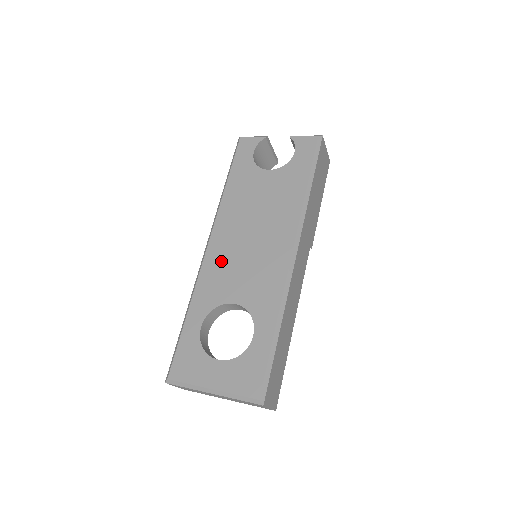
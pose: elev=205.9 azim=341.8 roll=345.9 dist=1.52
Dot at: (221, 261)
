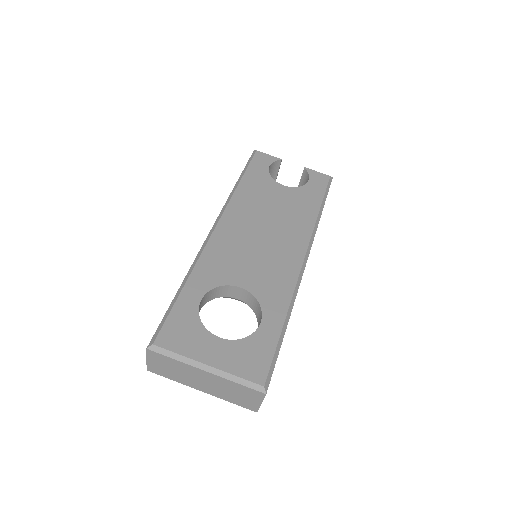
Dot at: (229, 245)
